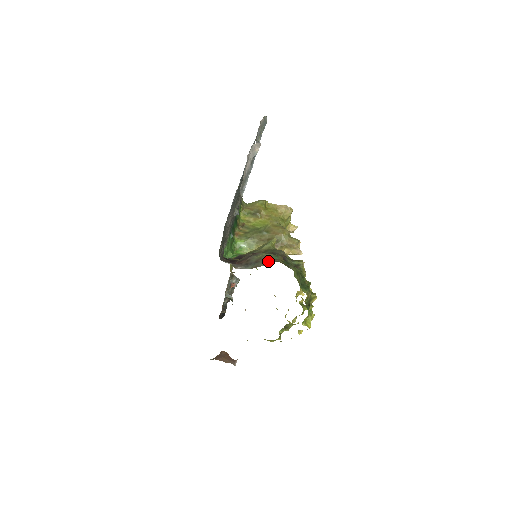
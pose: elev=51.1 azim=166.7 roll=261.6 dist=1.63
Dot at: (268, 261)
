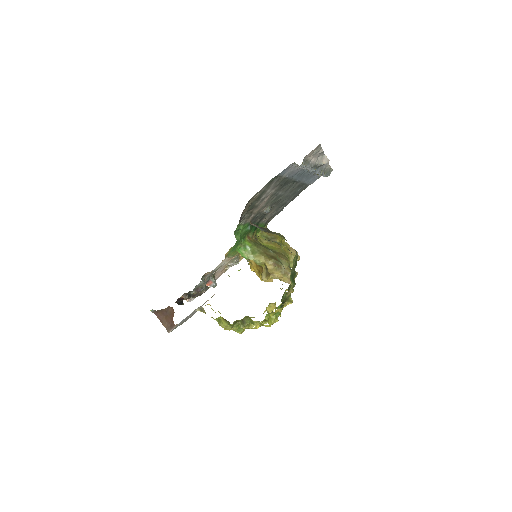
Dot at: occluded
